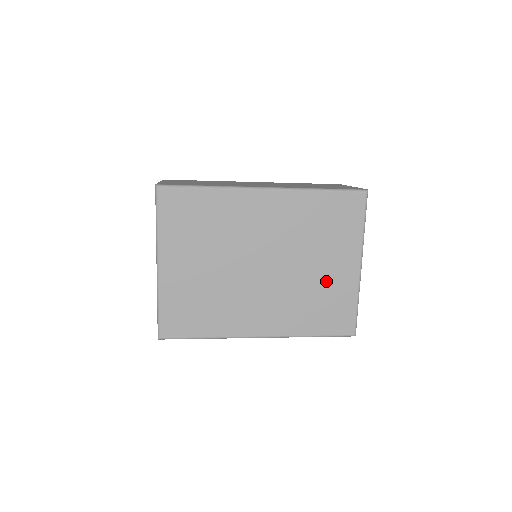
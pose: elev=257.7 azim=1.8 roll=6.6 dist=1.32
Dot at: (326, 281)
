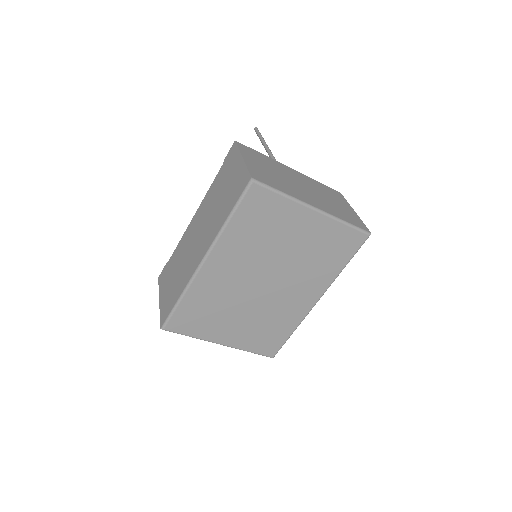
Dot at: (309, 242)
